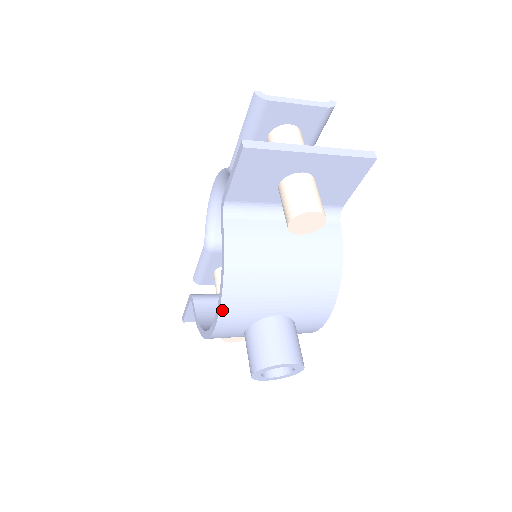
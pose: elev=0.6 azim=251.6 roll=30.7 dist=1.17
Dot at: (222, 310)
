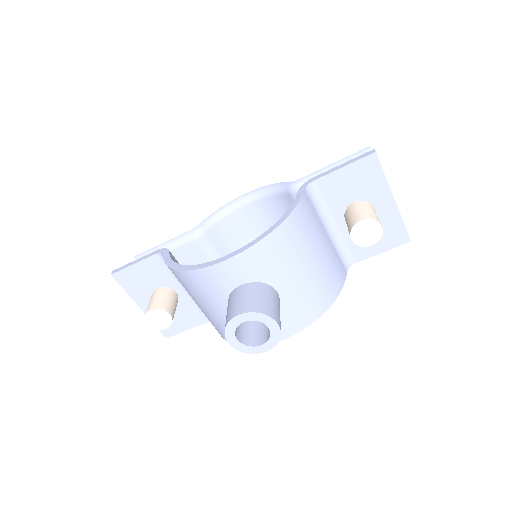
Dot at: (259, 244)
